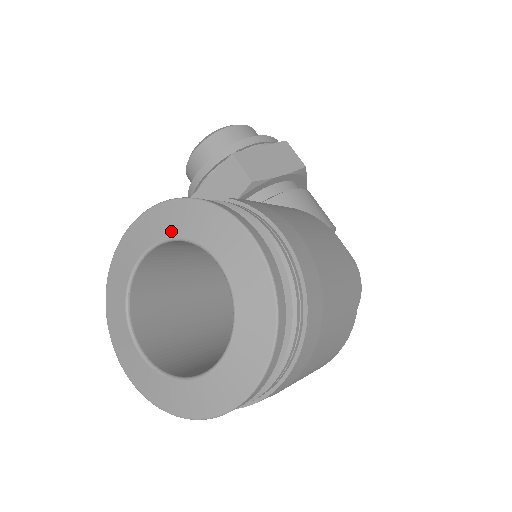
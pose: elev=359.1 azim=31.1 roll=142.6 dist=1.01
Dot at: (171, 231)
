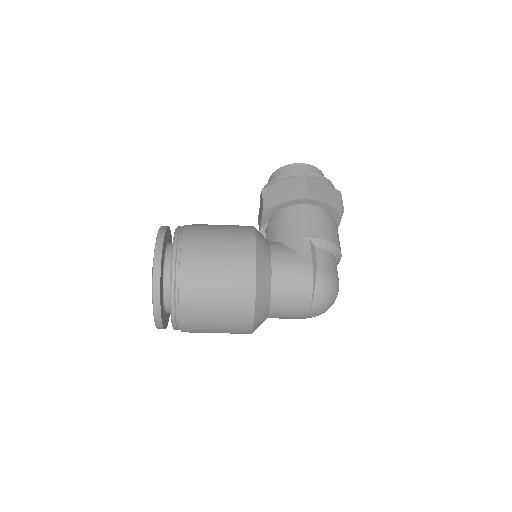
Dot at: occluded
